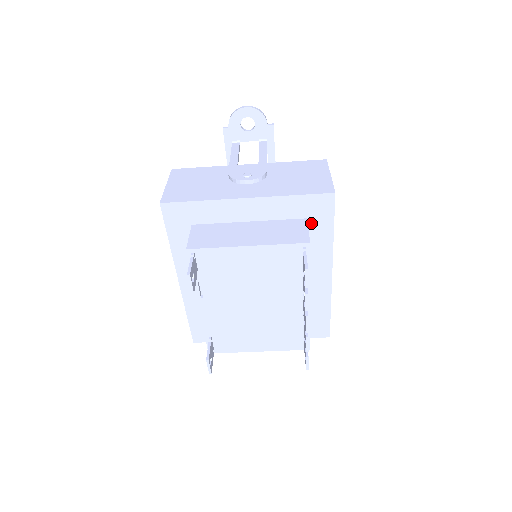
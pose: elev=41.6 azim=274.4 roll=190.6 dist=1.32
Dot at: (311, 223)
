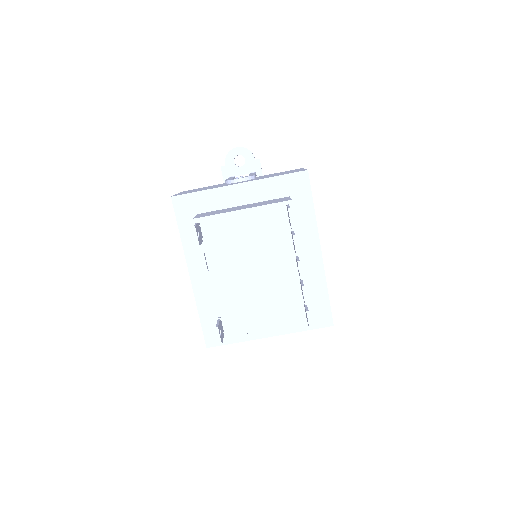
Dot at: (294, 201)
